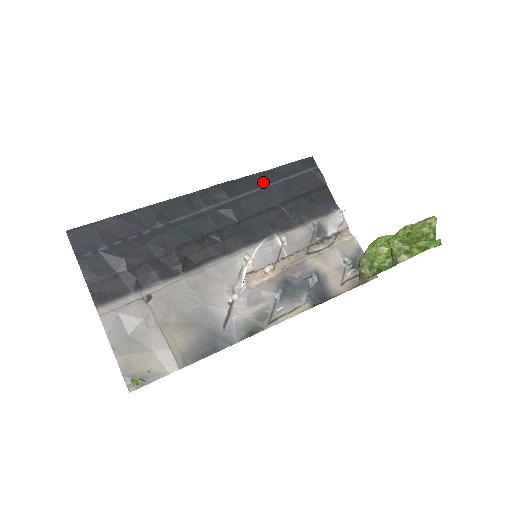
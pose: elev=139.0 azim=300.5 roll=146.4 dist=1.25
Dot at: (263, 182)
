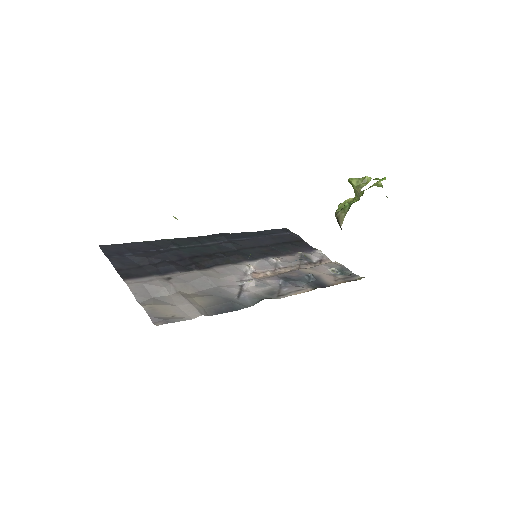
Dot at: (252, 236)
